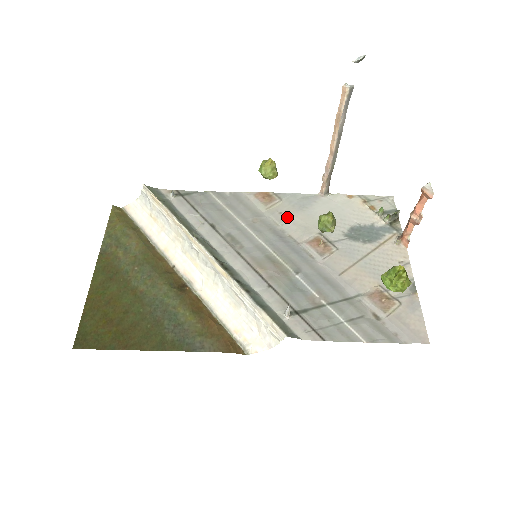
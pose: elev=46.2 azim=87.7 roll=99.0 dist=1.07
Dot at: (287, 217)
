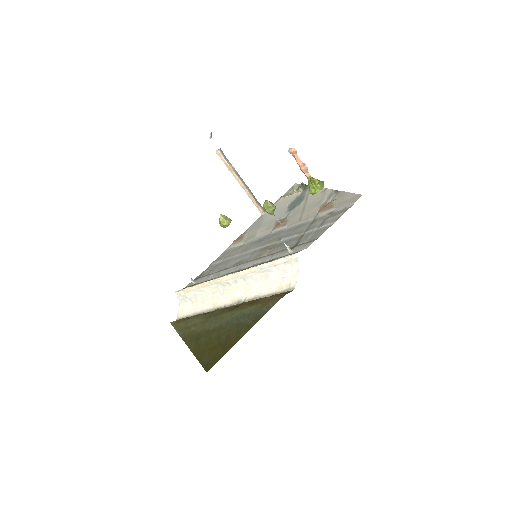
Dot at: (256, 234)
